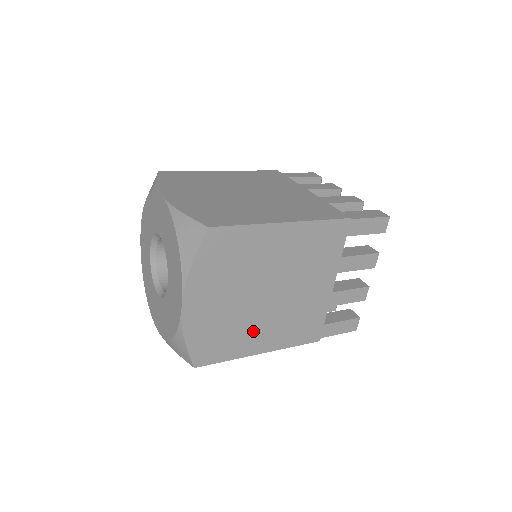
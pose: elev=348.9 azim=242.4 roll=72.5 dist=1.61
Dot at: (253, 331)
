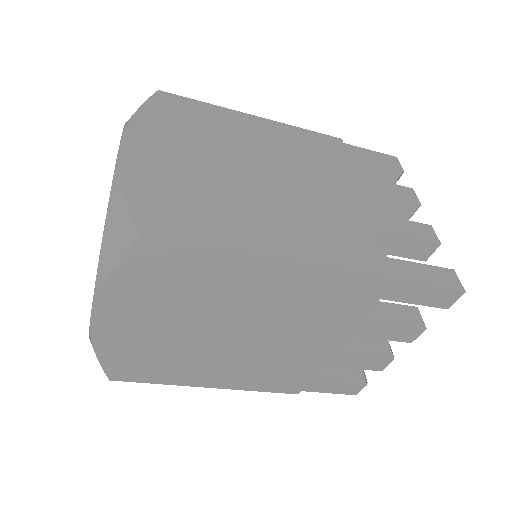
Dot at: (201, 365)
